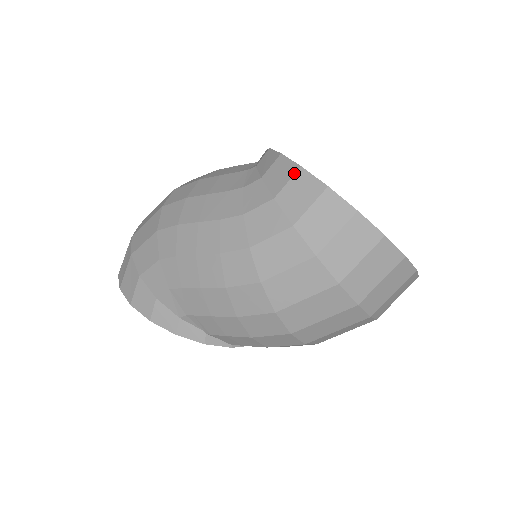
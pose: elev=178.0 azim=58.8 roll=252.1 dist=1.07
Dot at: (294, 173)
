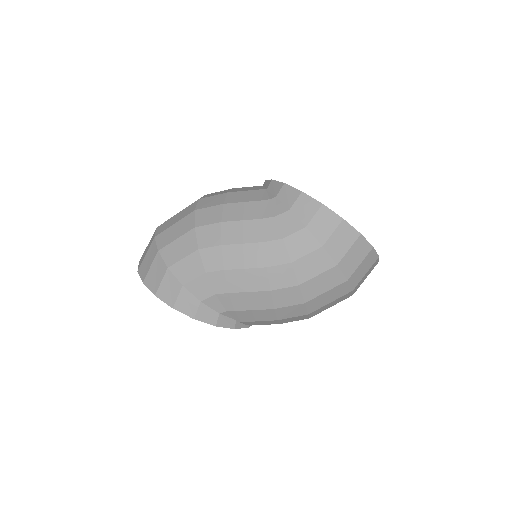
Dot at: (318, 209)
